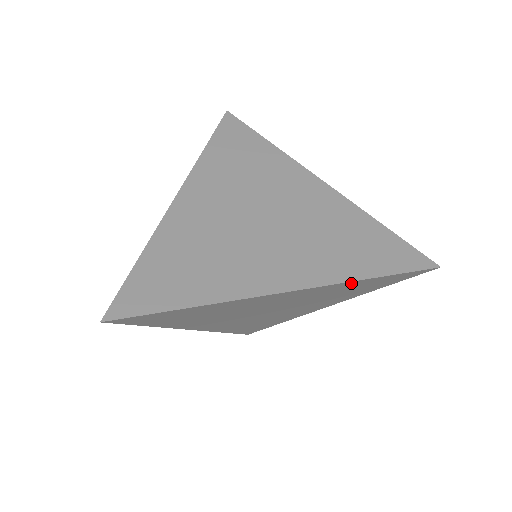
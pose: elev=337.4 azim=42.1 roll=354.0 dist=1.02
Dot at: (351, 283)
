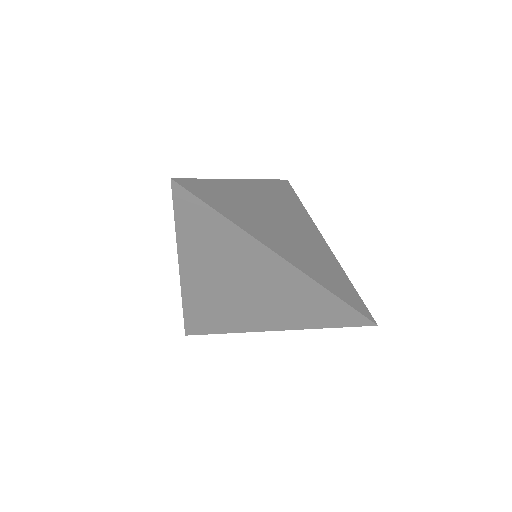
Dot at: (321, 290)
